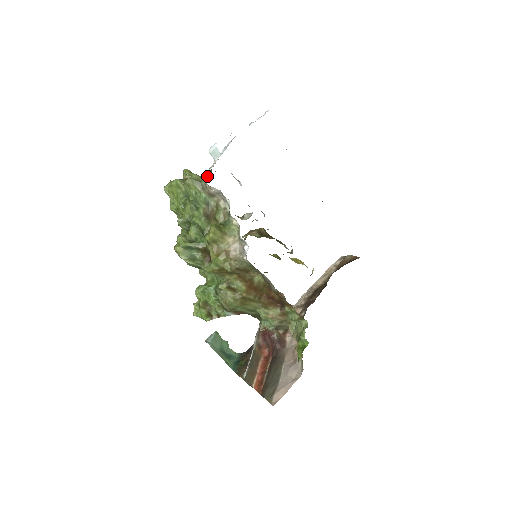
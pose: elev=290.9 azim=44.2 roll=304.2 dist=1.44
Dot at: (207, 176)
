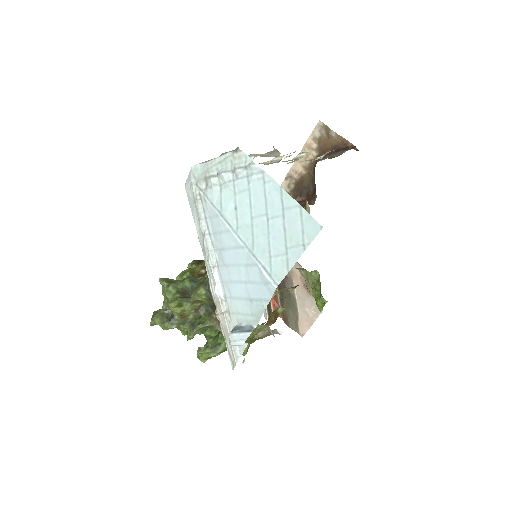
Dot at: (206, 301)
